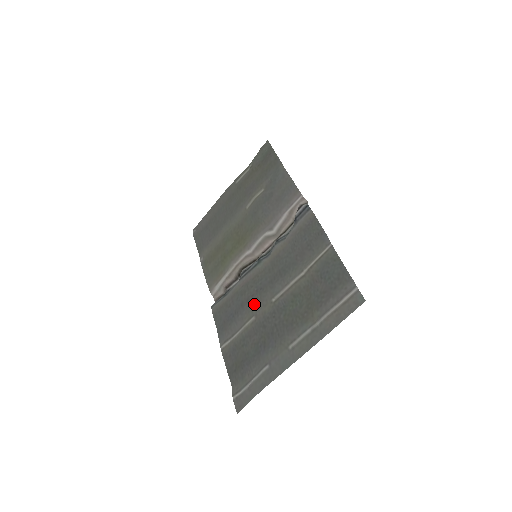
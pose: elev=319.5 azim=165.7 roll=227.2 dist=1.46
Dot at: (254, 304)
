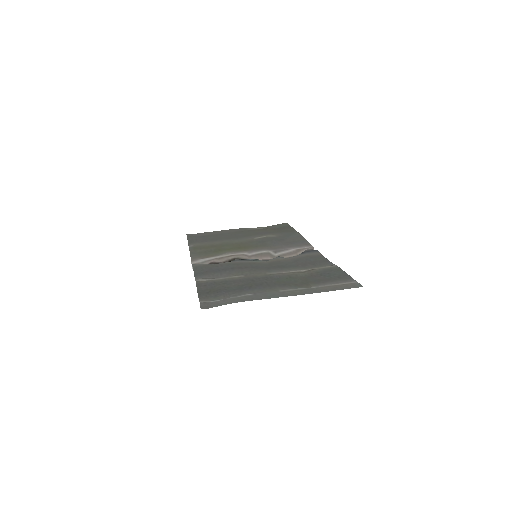
Dot at: (247, 270)
